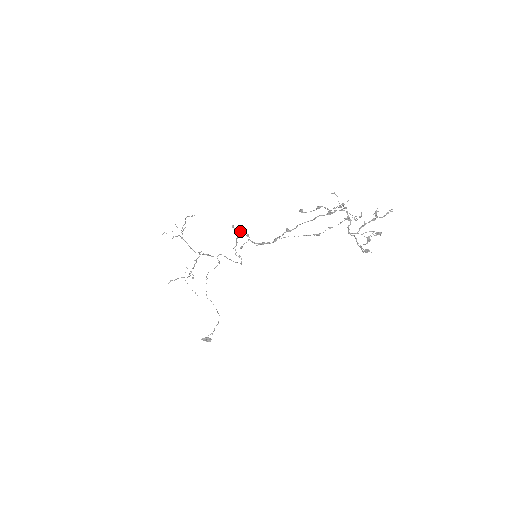
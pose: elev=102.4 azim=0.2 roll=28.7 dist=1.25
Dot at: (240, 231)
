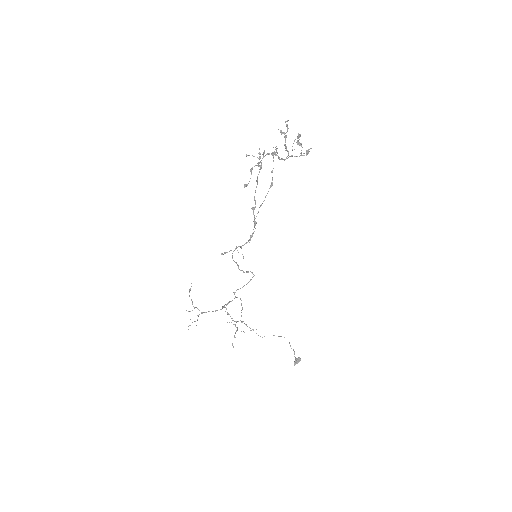
Dot at: (229, 251)
